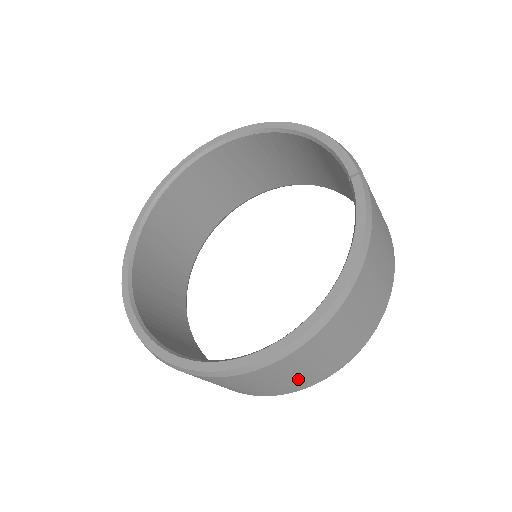
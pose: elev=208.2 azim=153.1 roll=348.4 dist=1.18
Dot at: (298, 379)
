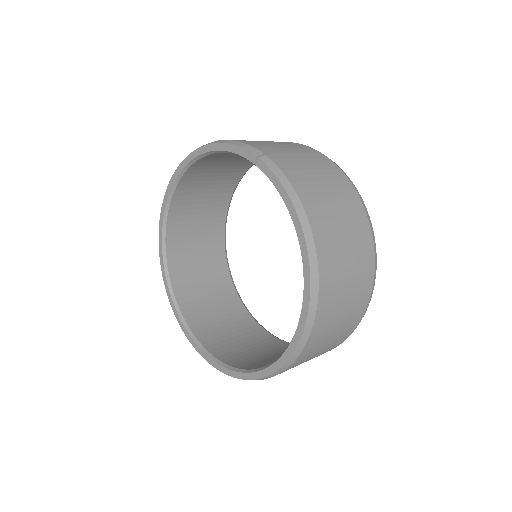
Dot at: (345, 322)
